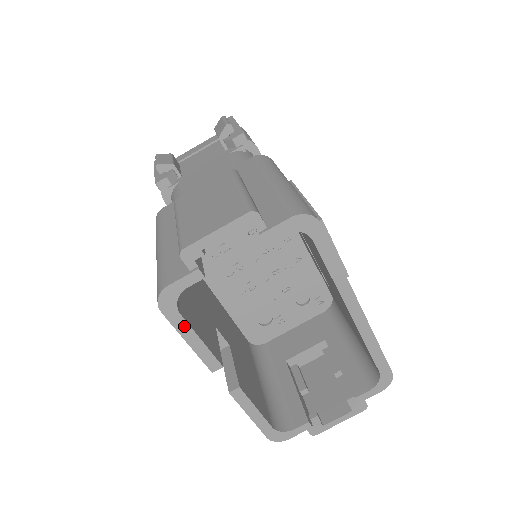
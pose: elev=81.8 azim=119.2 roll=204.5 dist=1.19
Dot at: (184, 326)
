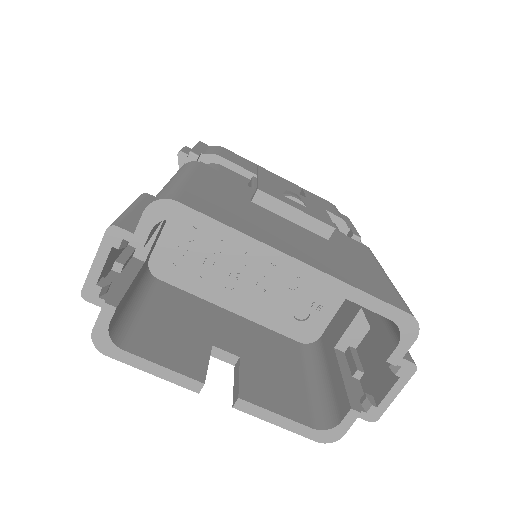
Dot at: (136, 360)
